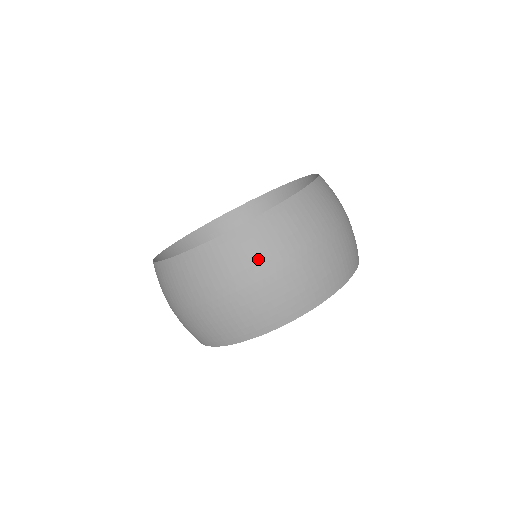
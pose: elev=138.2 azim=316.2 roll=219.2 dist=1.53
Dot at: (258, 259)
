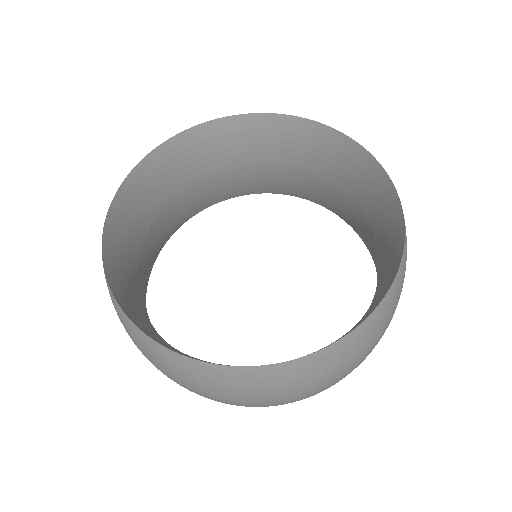
Dot at: (390, 317)
